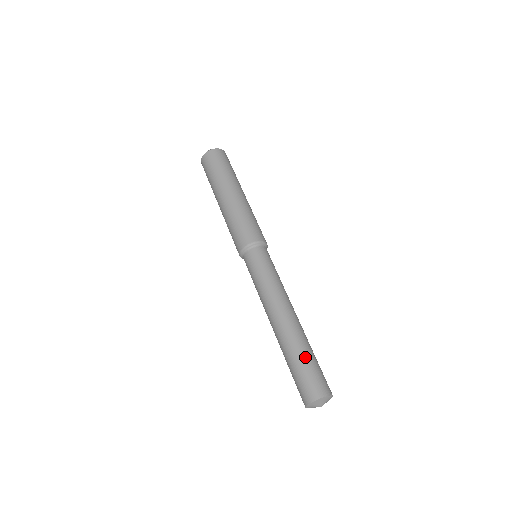
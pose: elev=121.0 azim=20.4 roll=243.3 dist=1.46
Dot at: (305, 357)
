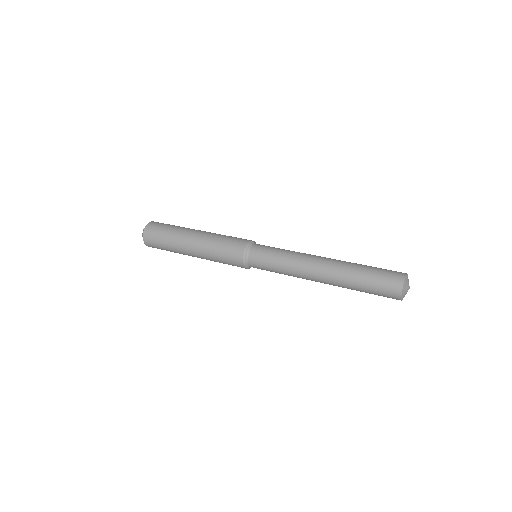
Dot at: occluded
